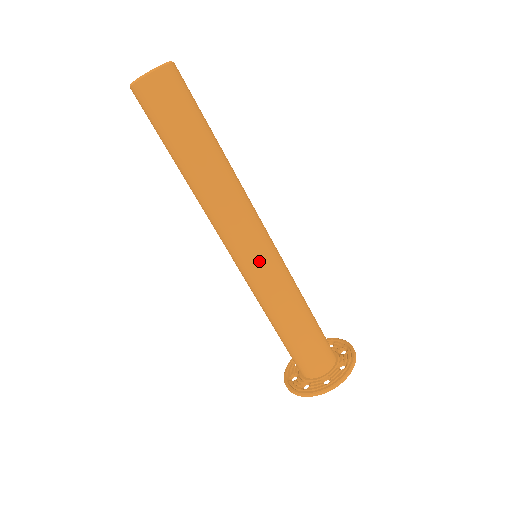
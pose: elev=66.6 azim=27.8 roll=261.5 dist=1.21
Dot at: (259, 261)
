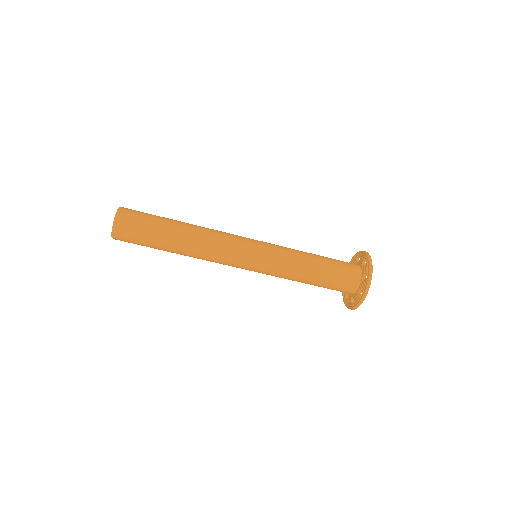
Dot at: (252, 270)
